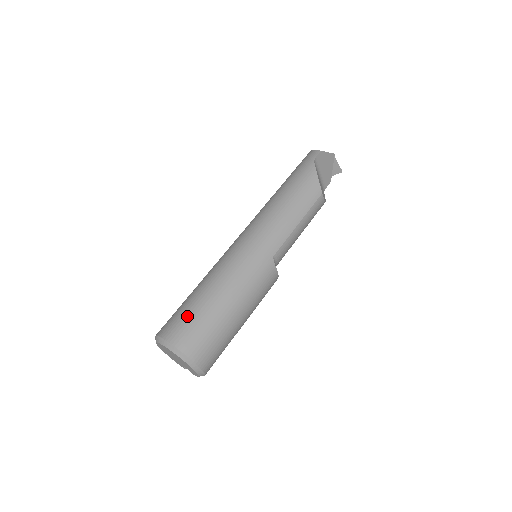
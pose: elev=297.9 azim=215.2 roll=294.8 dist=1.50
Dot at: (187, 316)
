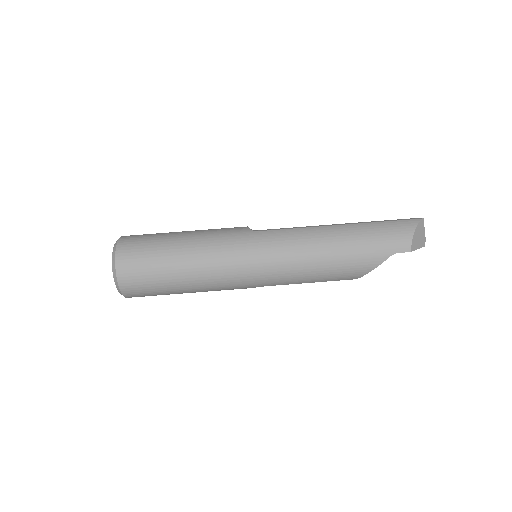
Dot at: (148, 275)
